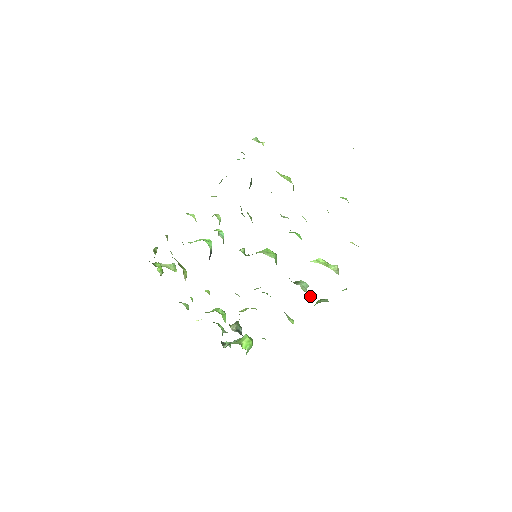
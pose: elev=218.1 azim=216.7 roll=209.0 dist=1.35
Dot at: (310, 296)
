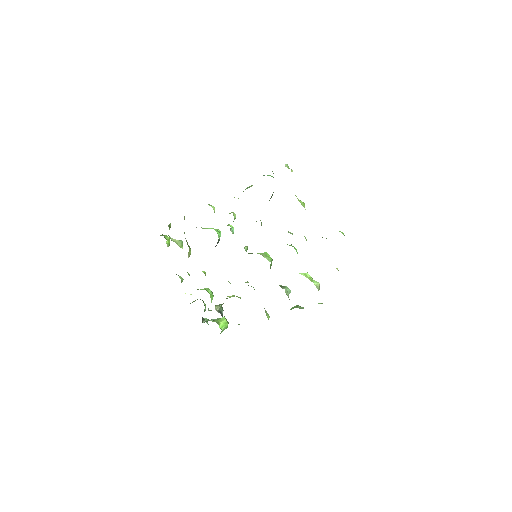
Dot at: occluded
